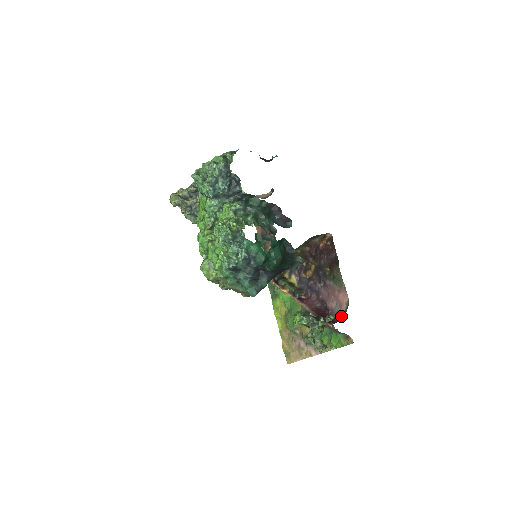
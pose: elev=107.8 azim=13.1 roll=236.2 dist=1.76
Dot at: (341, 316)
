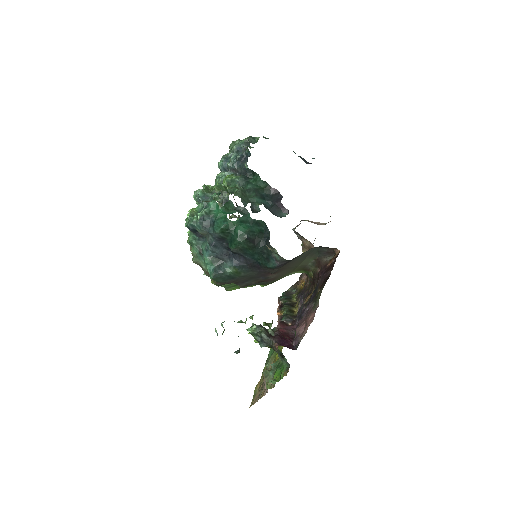
Dot at: (298, 343)
